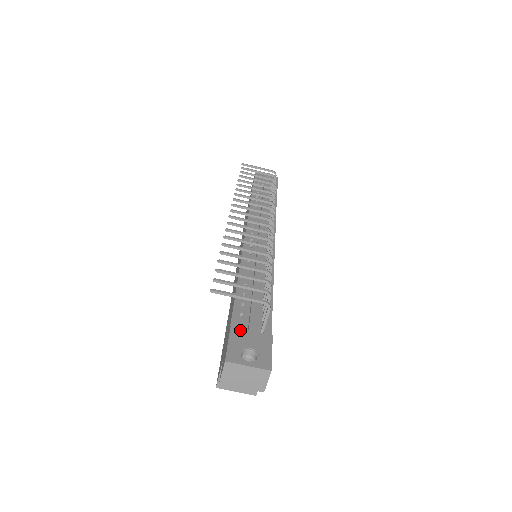
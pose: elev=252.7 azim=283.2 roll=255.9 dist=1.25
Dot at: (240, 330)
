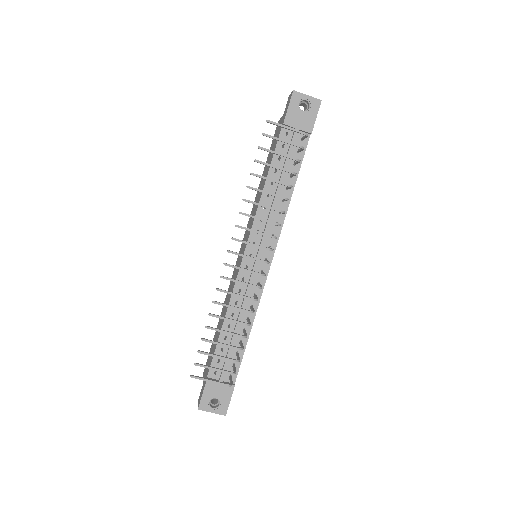
Dot at: occluded
